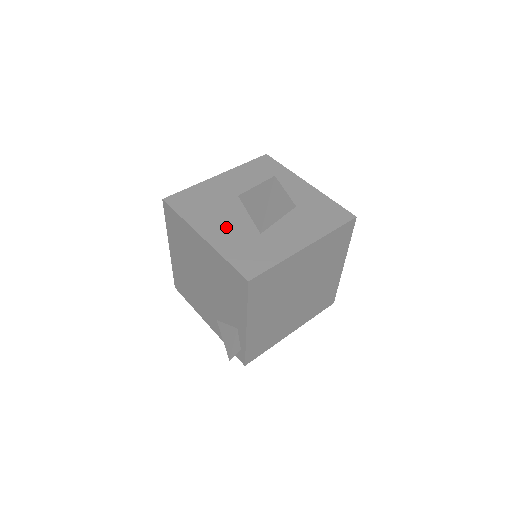
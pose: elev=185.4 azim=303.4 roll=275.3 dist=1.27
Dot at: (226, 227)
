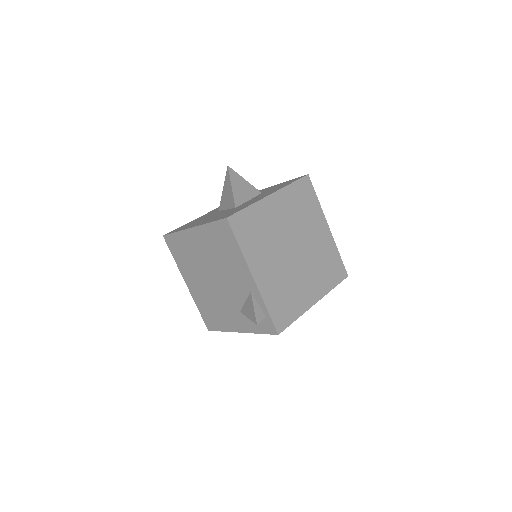
Dot at: (209, 218)
